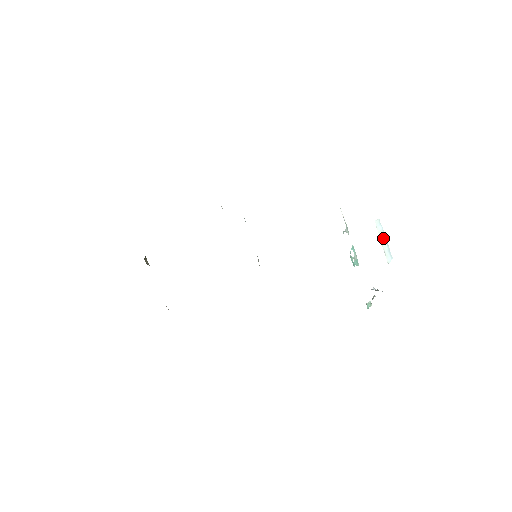
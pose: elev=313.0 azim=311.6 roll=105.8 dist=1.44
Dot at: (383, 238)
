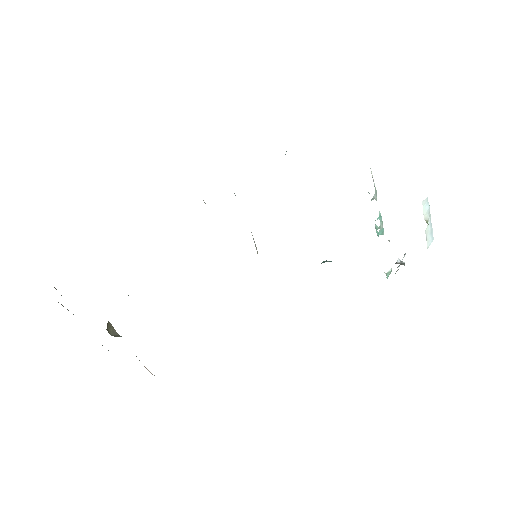
Dot at: (428, 220)
